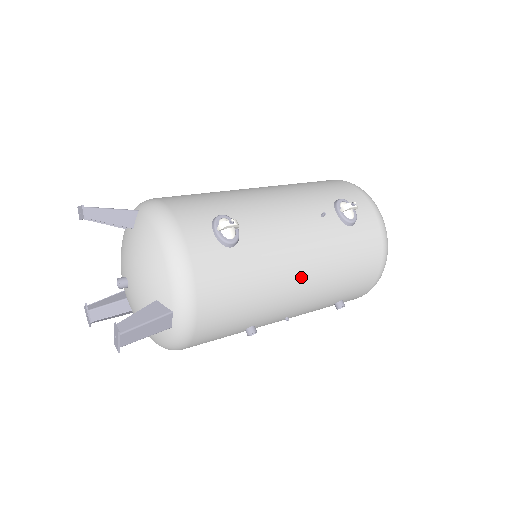
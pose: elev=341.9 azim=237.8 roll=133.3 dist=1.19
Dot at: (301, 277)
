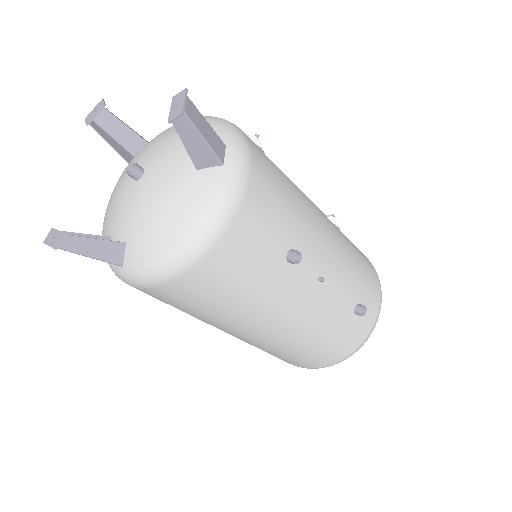
Dot at: (324, 220)
